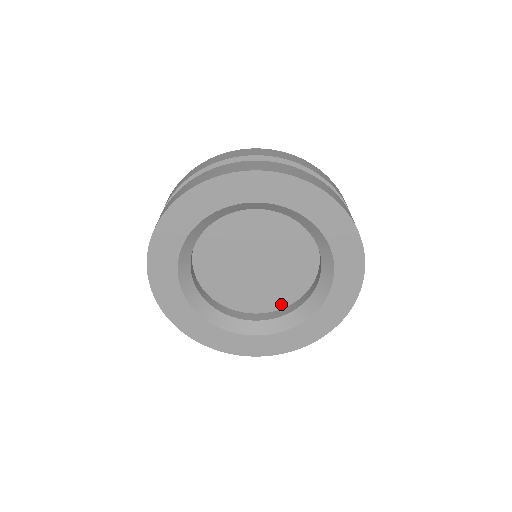
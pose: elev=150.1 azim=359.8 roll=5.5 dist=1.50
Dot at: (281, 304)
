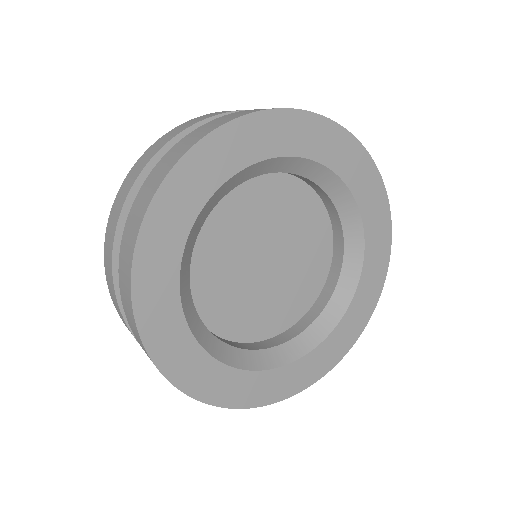
Dot at: (305, 306)
